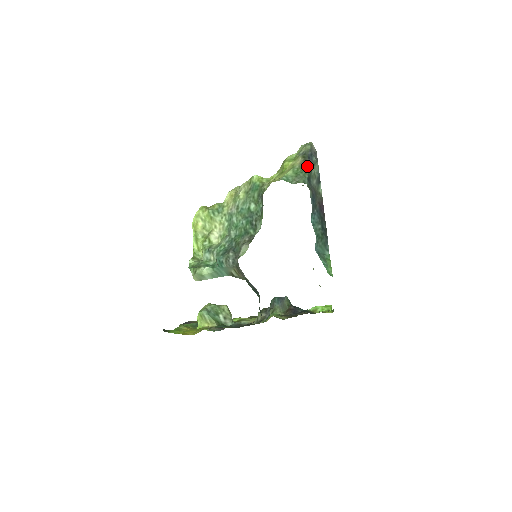
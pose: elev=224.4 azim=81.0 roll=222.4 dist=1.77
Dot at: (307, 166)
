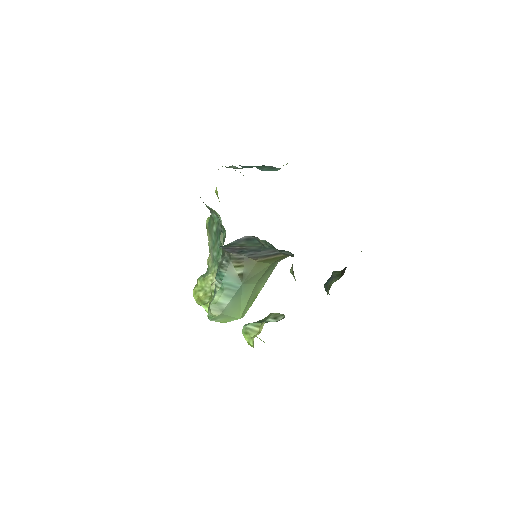
Dot at: occluded
